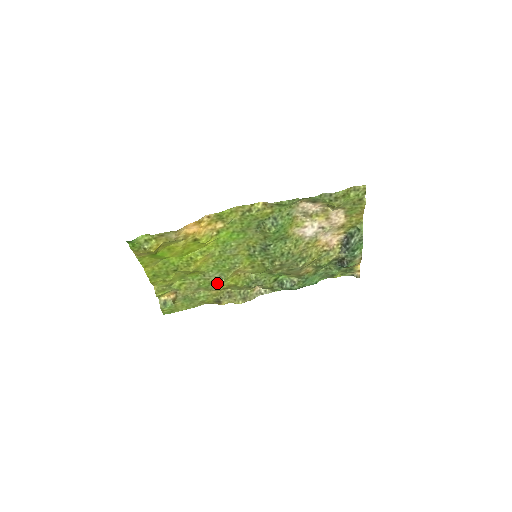
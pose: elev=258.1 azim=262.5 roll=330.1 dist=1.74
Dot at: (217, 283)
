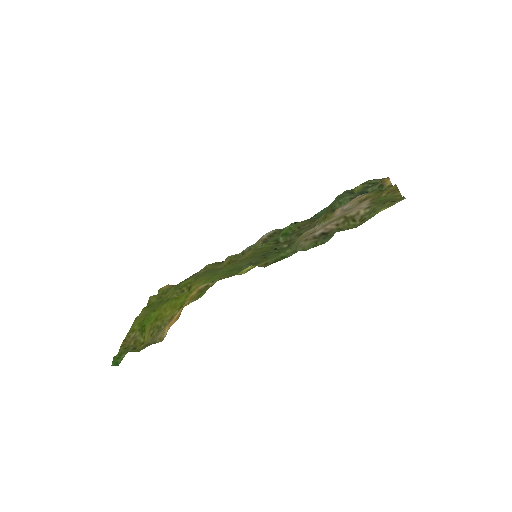
Dot at: (217, 269)
